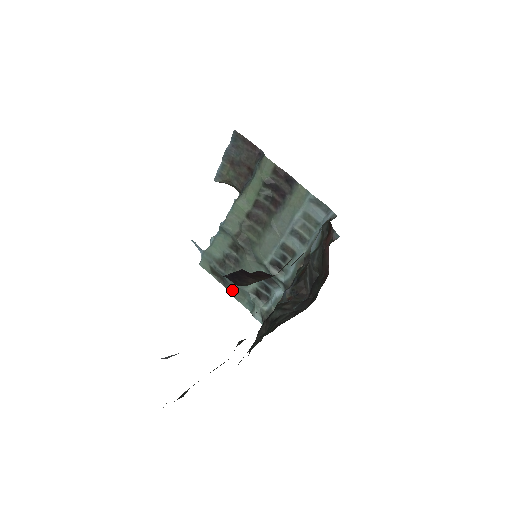
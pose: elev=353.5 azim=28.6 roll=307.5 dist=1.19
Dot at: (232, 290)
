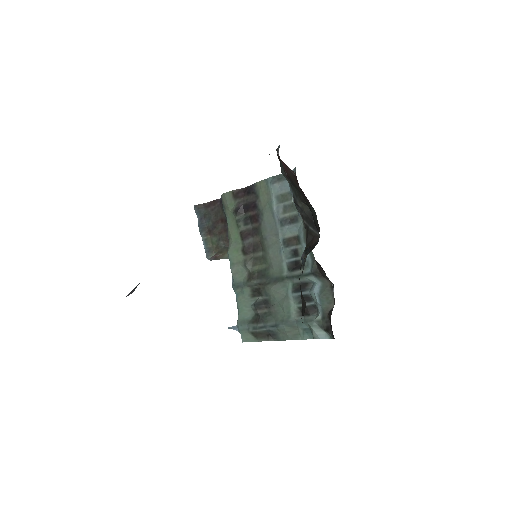
Dot at: (283, 335)
